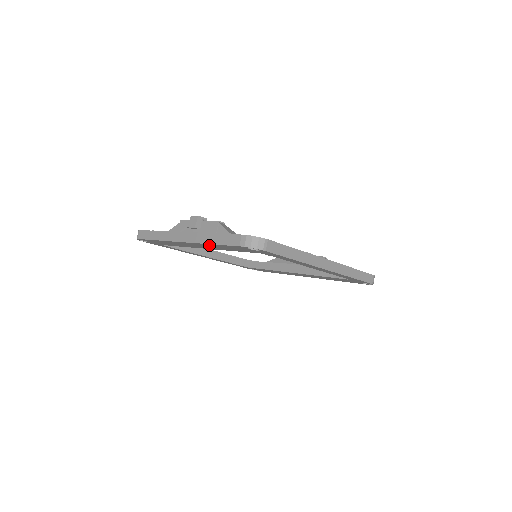
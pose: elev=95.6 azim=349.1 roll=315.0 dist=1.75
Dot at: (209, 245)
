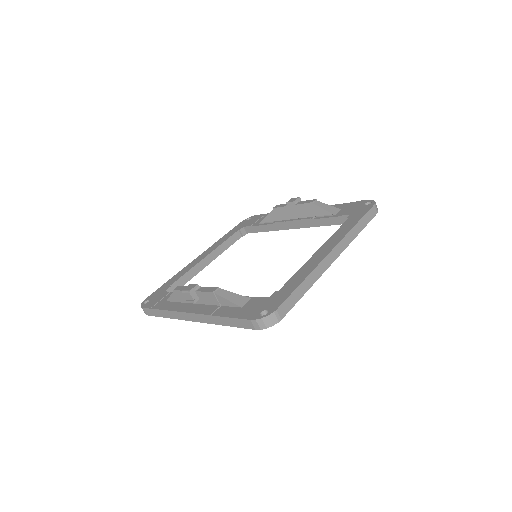
Dot at: occluded
